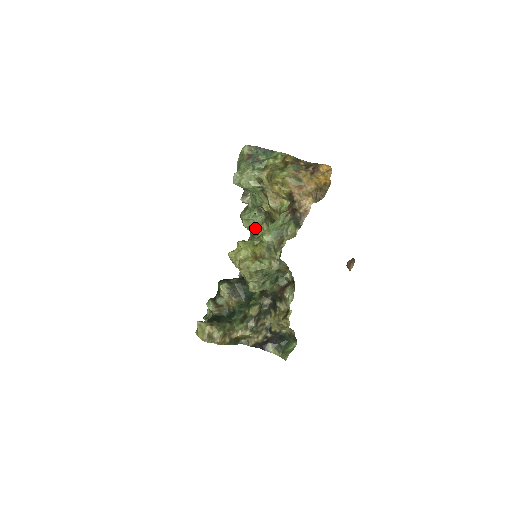
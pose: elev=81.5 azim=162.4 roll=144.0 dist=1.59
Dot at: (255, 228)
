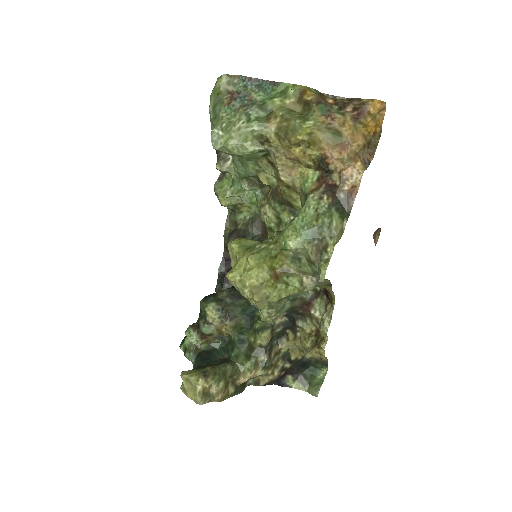
Dot at: occluded
